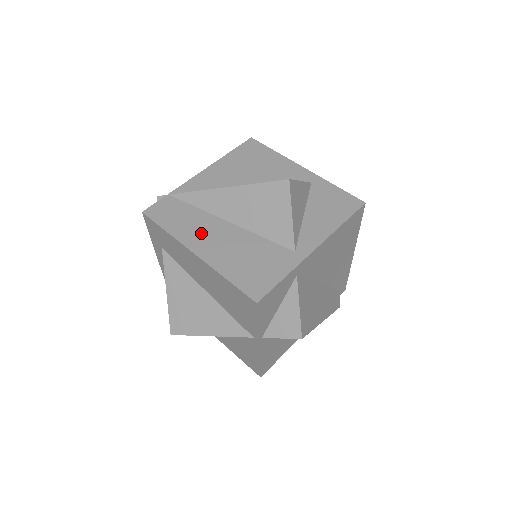
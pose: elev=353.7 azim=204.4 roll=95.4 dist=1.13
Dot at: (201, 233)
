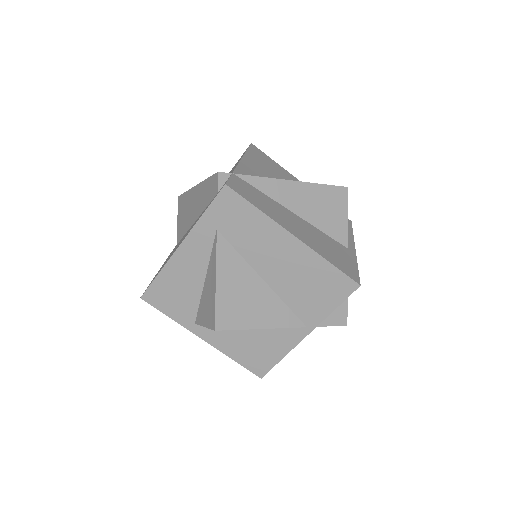
Dot at: (285, 218)
